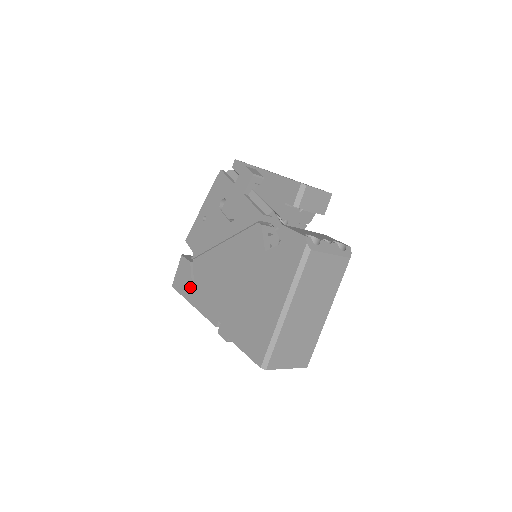
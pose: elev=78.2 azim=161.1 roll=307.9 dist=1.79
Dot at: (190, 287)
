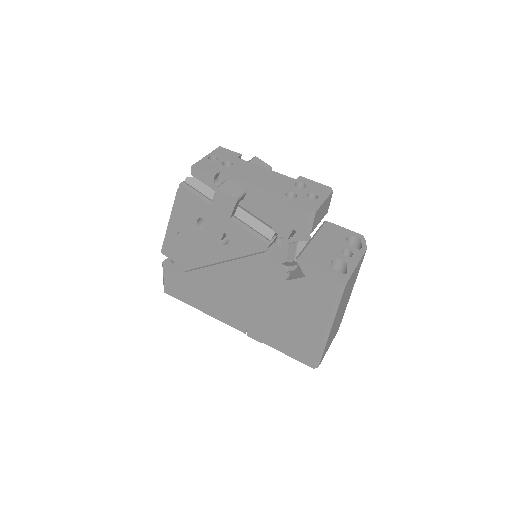
Dot at: (192, 297)
